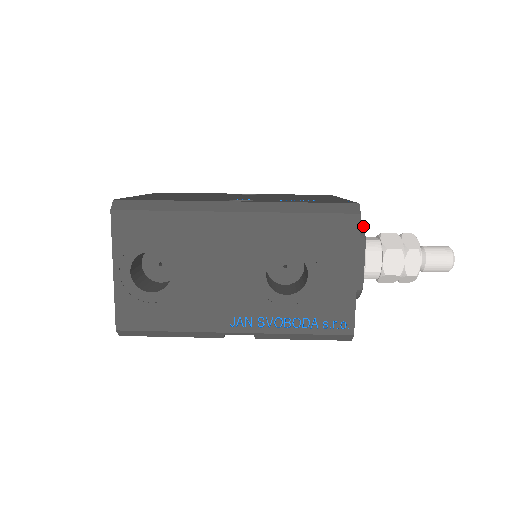
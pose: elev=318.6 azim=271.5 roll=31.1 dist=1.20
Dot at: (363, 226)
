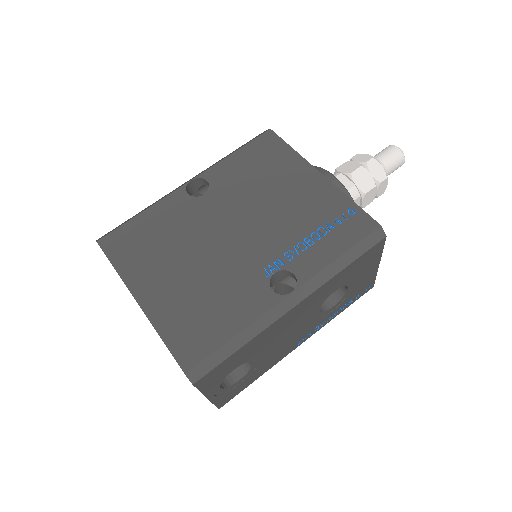
Dot at: (349, 194)
